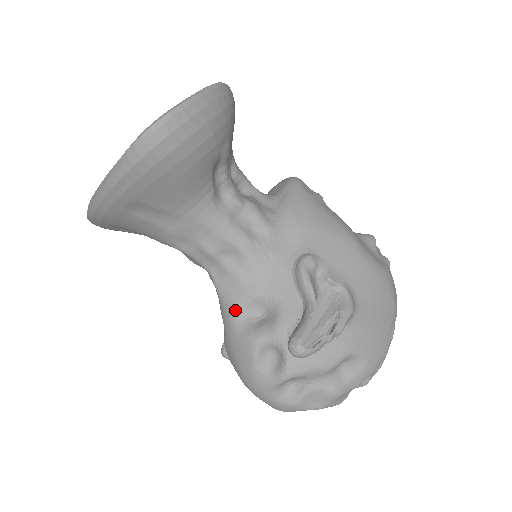
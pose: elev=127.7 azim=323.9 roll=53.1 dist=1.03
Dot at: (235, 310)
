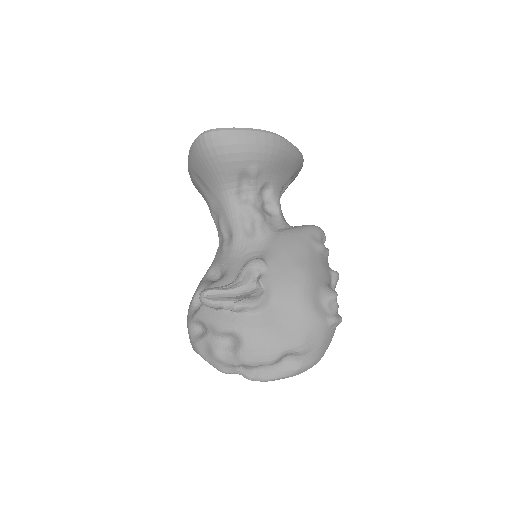
Dot at: (210, 268)
